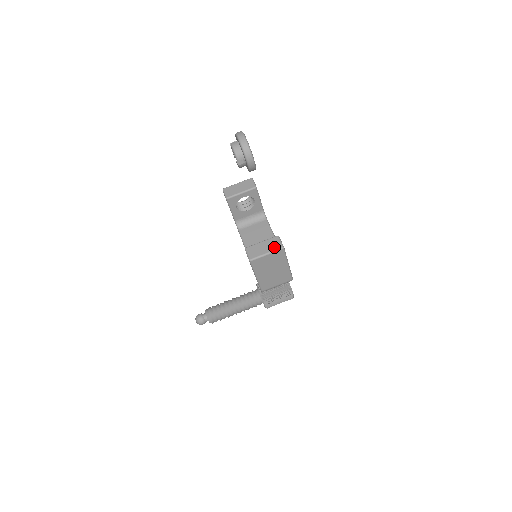
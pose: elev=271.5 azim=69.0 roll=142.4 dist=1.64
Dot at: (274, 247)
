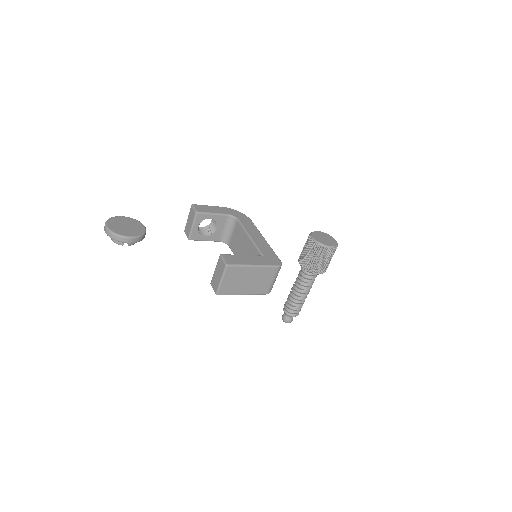
Dot at: (221, 270)
